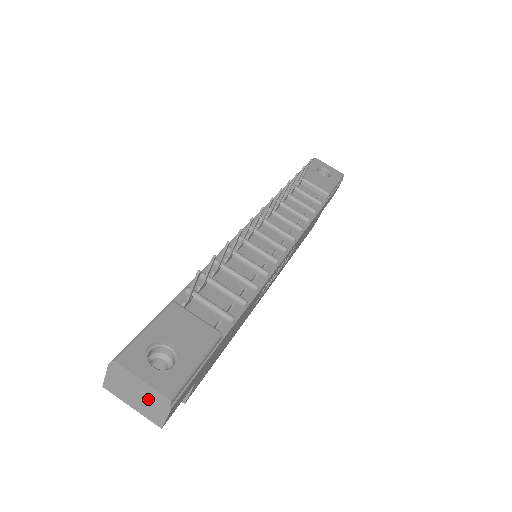
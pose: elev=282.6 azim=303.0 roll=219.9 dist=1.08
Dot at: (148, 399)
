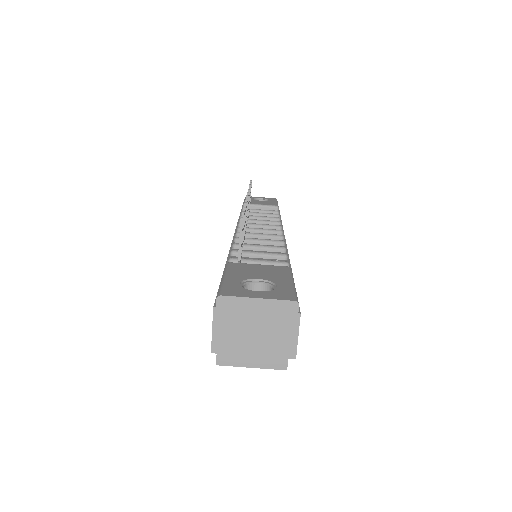
Dot at: (271, 323)
